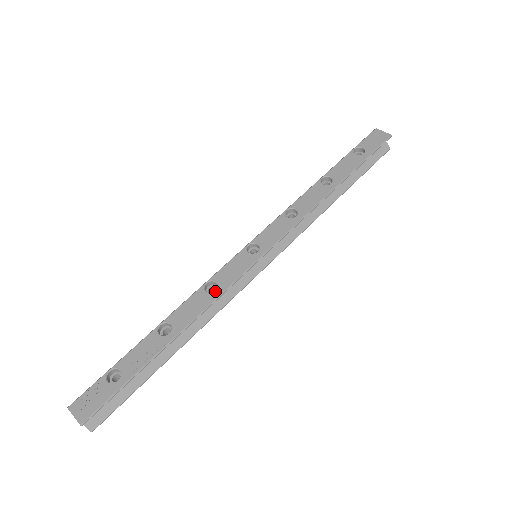
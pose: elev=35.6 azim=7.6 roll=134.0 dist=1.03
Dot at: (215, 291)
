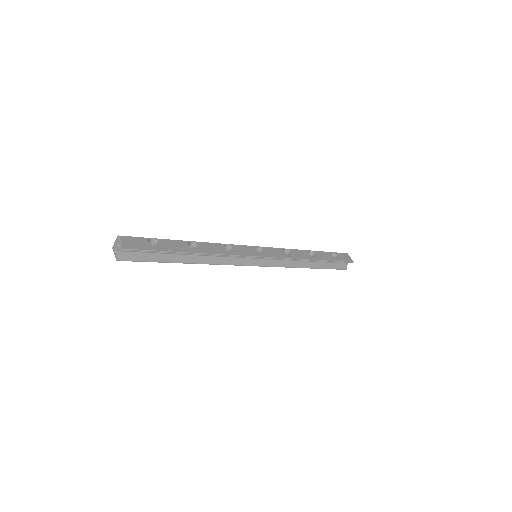
Dot at: (229, 251)
